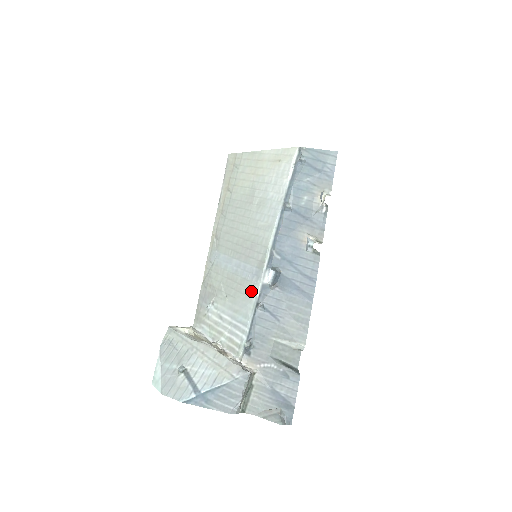
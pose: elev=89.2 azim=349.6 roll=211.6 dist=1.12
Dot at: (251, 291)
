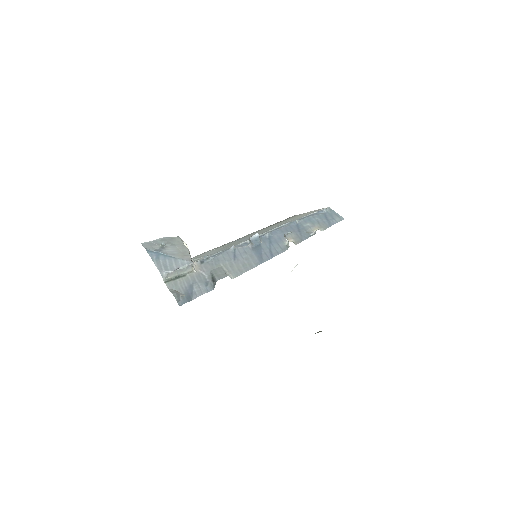
Dot at: occluded
